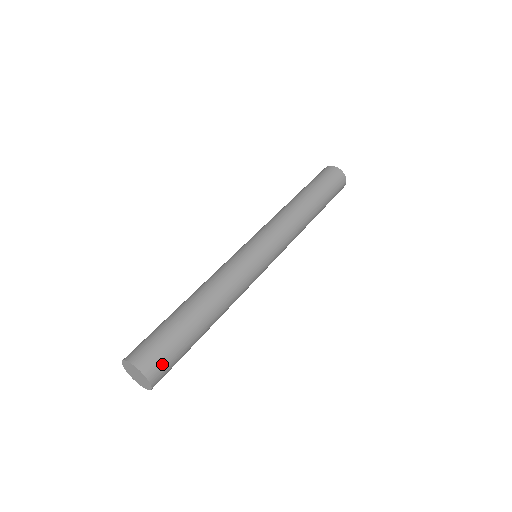
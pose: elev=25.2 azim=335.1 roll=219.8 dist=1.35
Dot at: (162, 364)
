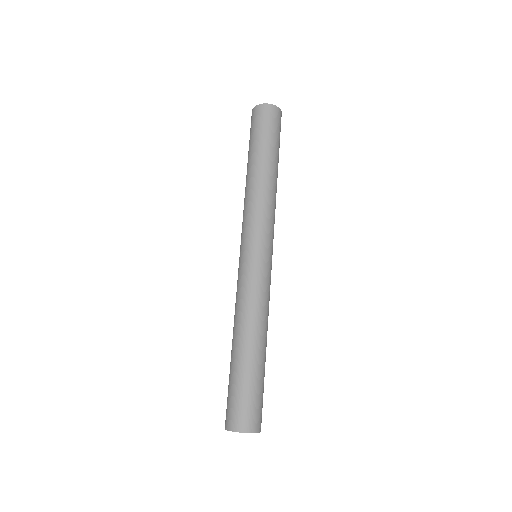
Dot at: (256, 413)
